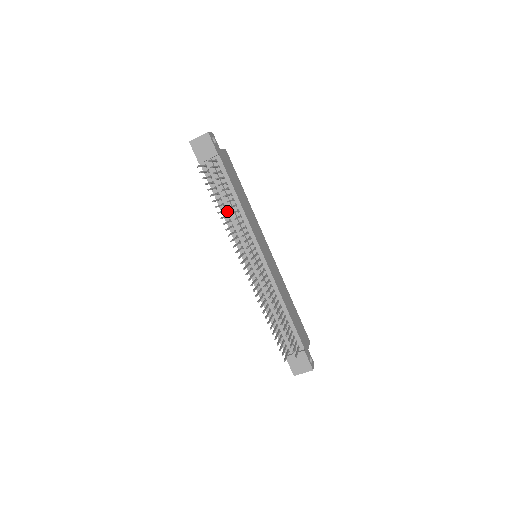
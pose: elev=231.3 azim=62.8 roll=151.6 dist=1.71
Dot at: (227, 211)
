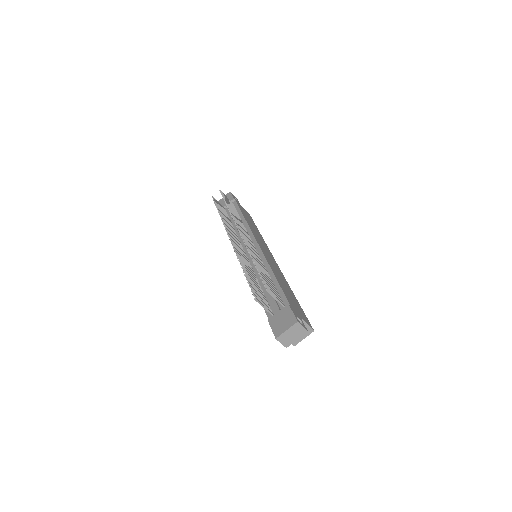
Dot at: (234, 228)
